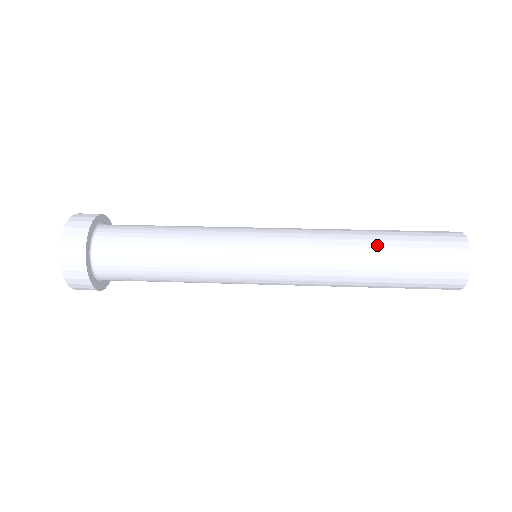
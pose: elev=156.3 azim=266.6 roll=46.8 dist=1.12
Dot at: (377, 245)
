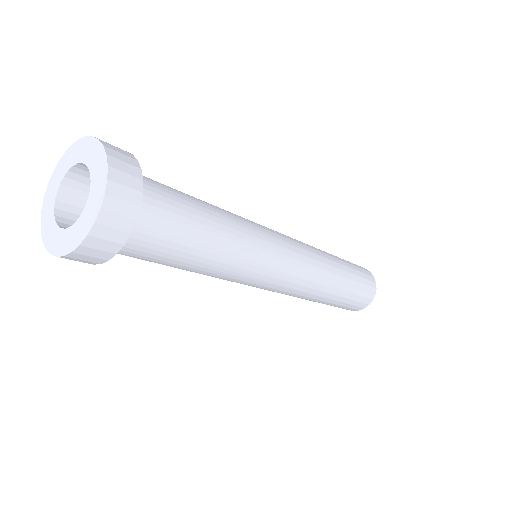
Dot at: (336, 258)
